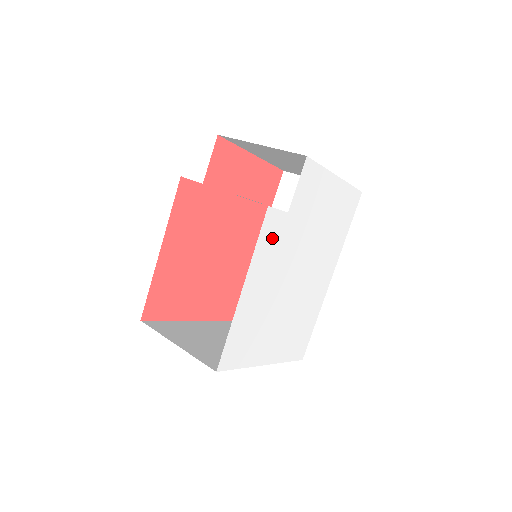
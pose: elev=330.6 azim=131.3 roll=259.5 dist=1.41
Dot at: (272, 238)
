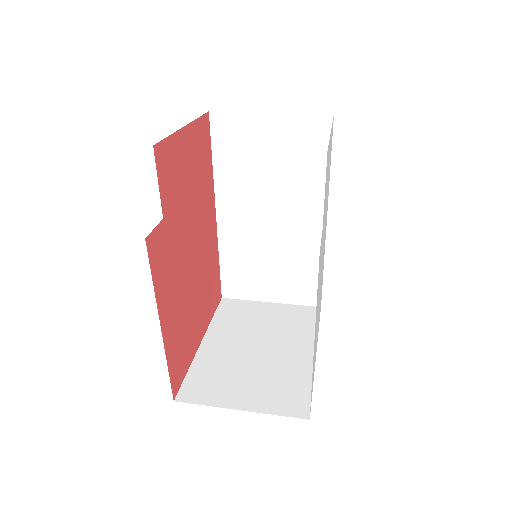
Dot at: (319, 270)
